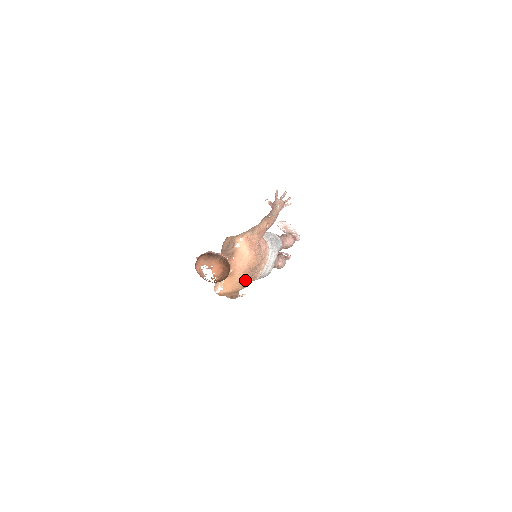
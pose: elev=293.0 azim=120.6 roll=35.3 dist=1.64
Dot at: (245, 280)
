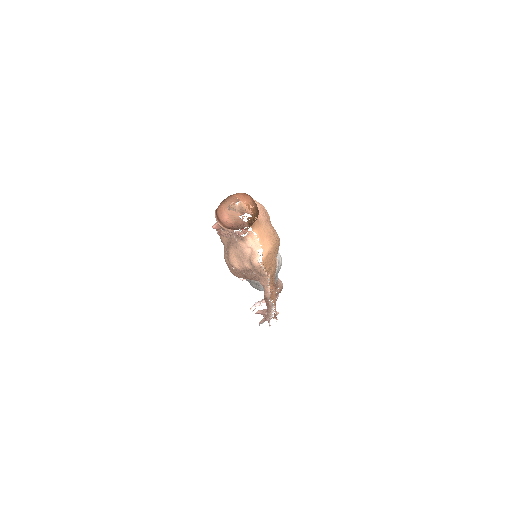
Dot at: (273, 230)
